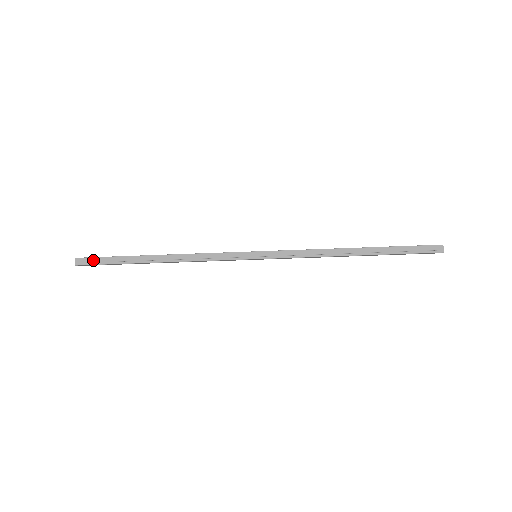
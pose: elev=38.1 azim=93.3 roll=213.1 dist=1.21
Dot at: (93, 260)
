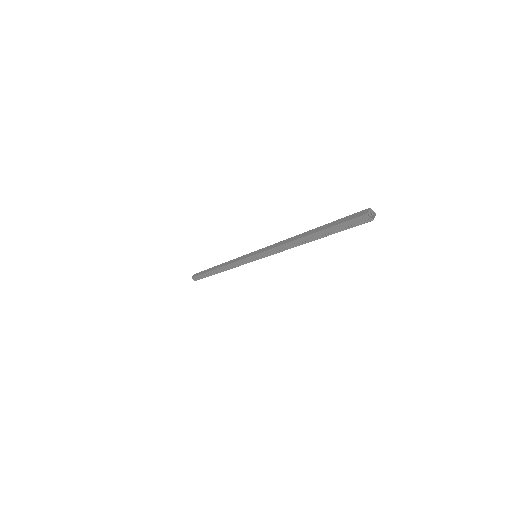
Dot at: (198, 278)
